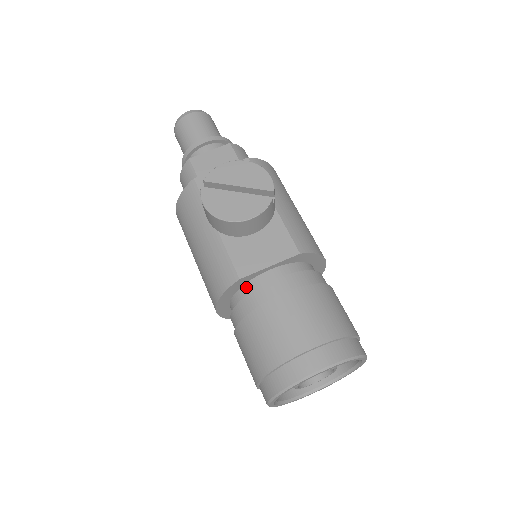
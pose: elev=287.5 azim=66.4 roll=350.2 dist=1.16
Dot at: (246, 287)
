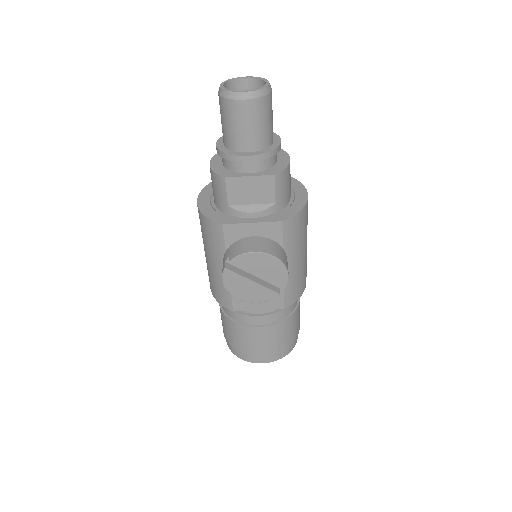
Dot at: occluded
